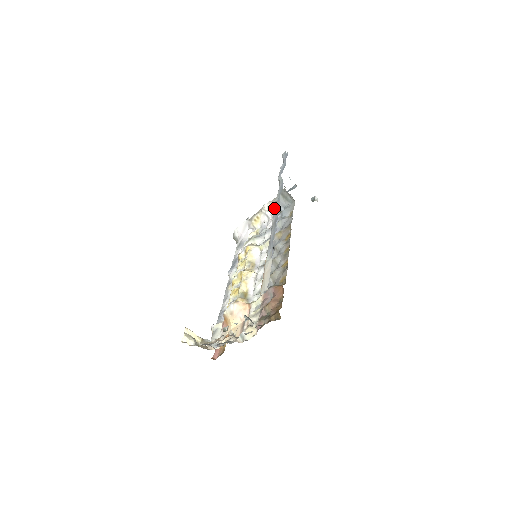
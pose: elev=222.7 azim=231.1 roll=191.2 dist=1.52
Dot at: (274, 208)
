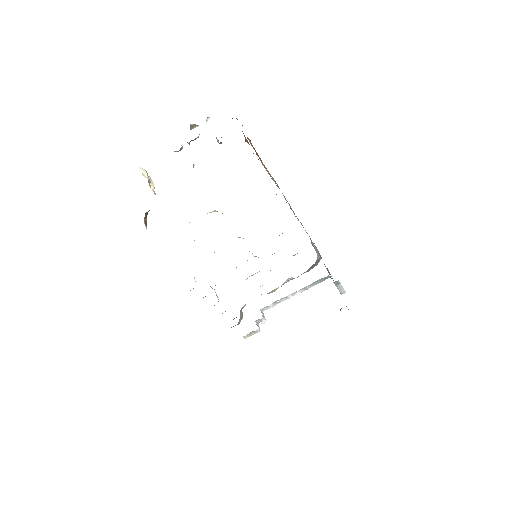
Dot at: occluded
